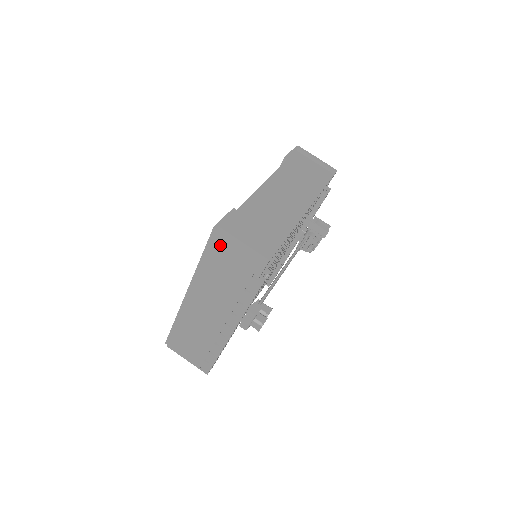
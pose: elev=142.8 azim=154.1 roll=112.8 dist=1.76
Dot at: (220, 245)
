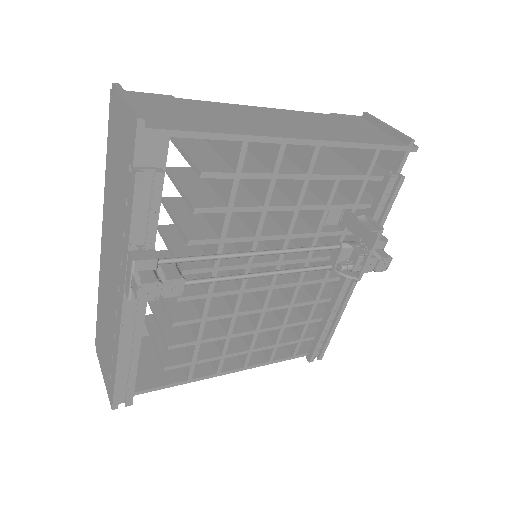
Dot at: (114, 120)
